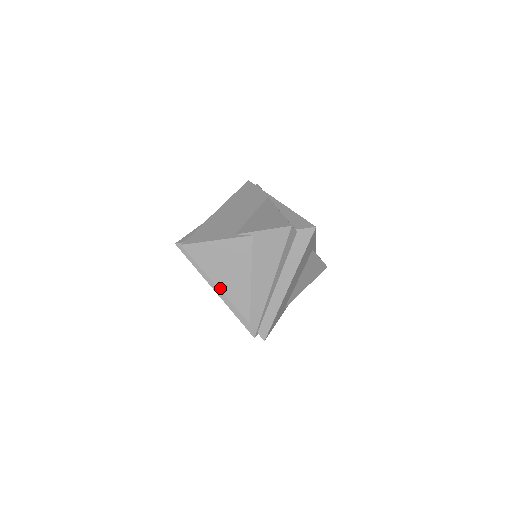
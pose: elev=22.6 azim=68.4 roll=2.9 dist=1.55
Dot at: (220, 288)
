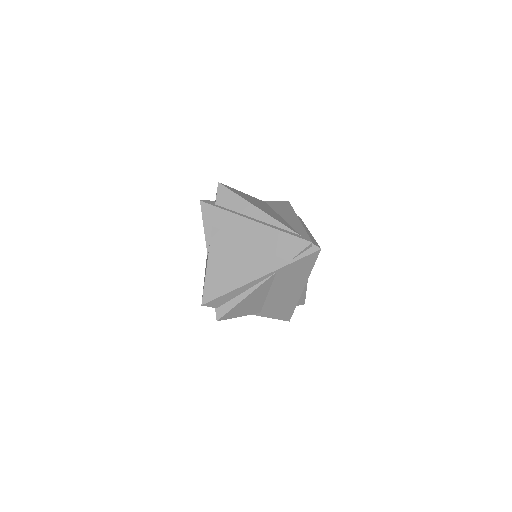
Dot at: (262, 210)
